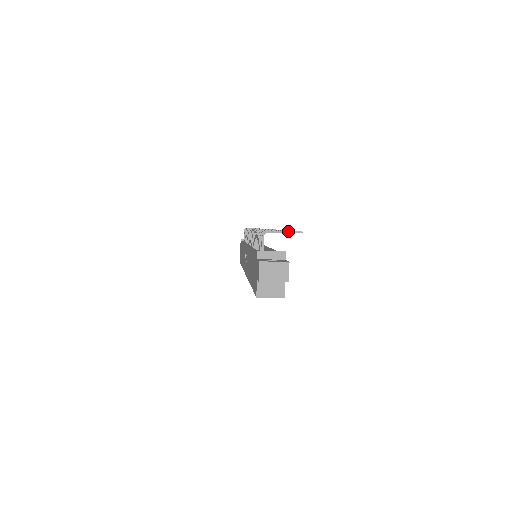
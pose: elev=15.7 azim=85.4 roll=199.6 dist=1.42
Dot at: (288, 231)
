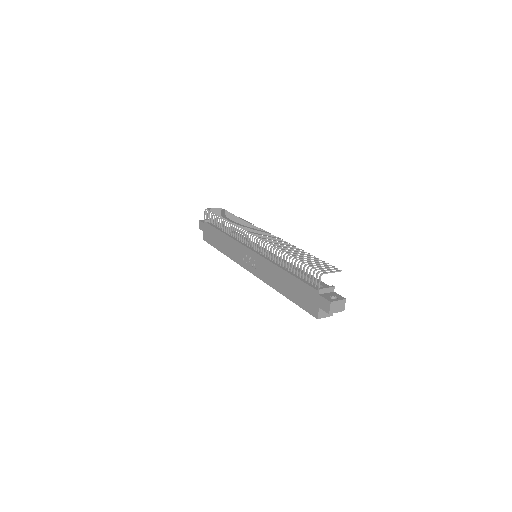
Dot at: (334, 271)
